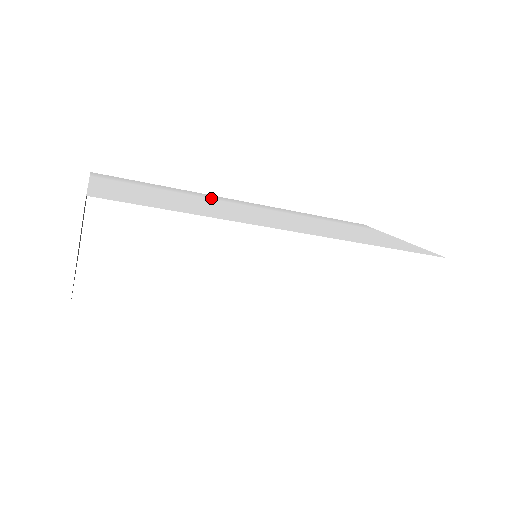
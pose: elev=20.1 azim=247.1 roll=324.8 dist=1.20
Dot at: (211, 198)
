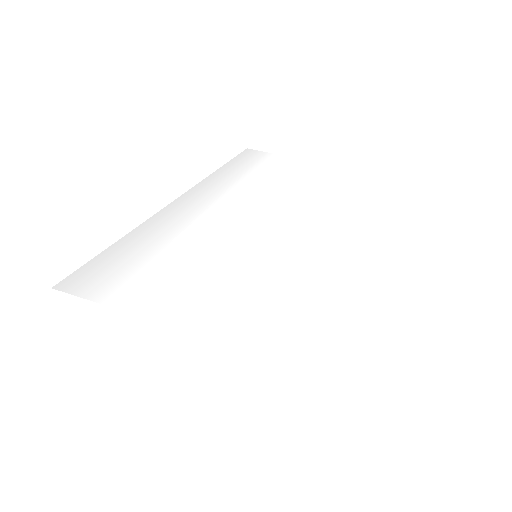
Dot at: (188, 221)
